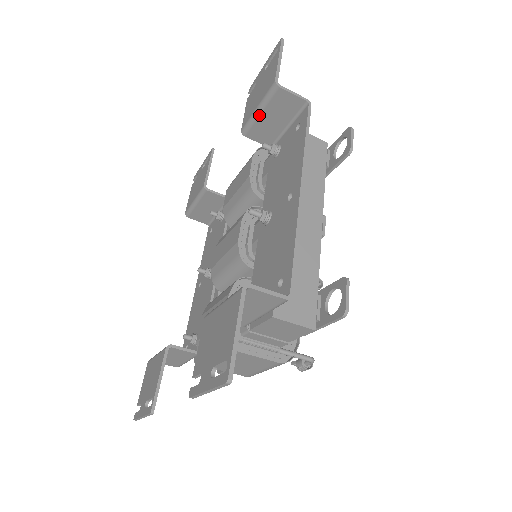
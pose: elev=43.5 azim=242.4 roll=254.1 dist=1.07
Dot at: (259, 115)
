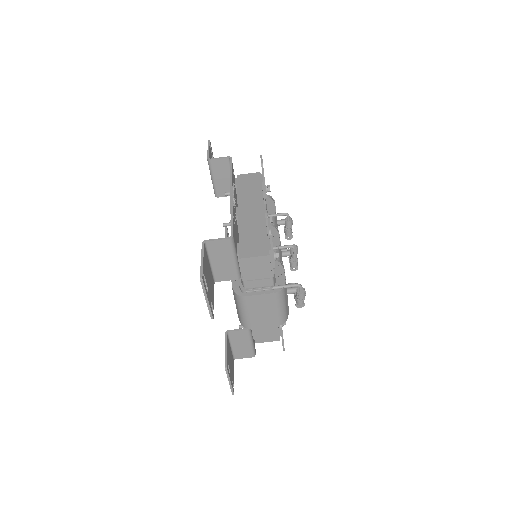
Dot at: (214, 181)
